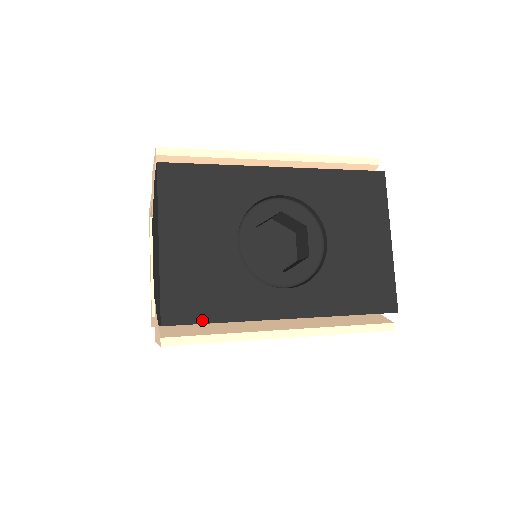
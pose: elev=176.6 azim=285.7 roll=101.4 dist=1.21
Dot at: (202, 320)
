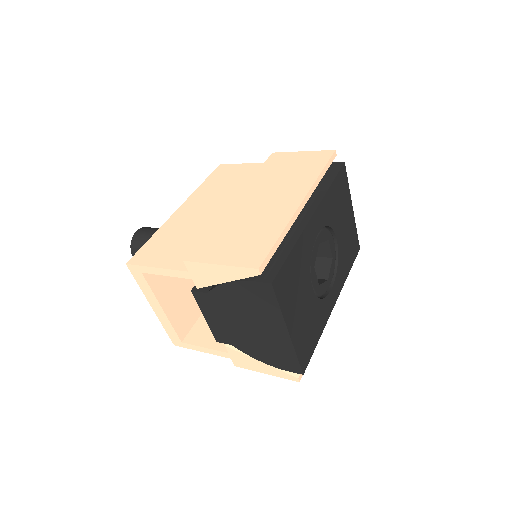
Dot at: (314, 349)
